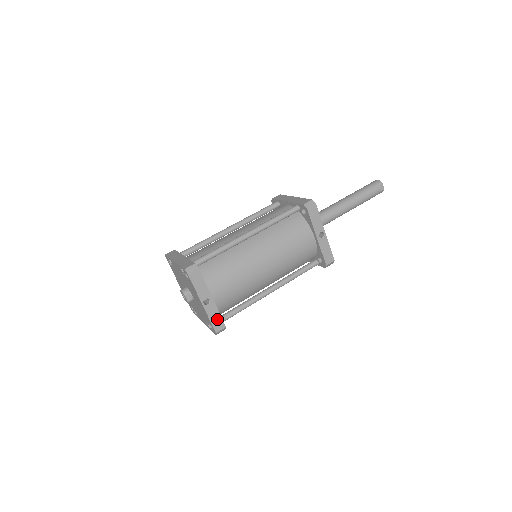
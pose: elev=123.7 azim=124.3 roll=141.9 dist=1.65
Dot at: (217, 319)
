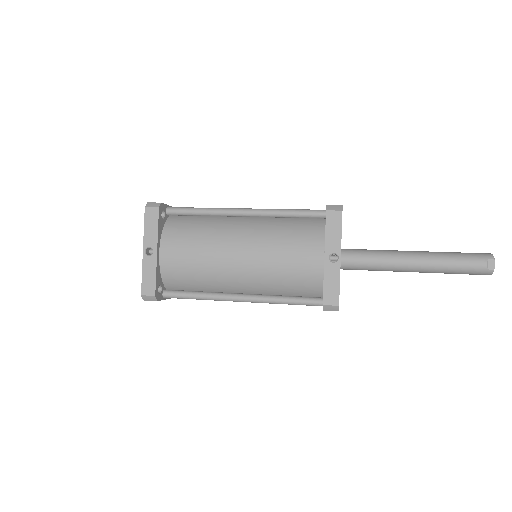
Dot at: (150, 279)
